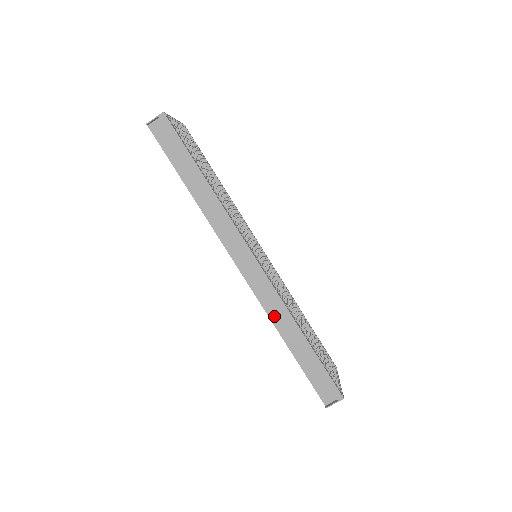
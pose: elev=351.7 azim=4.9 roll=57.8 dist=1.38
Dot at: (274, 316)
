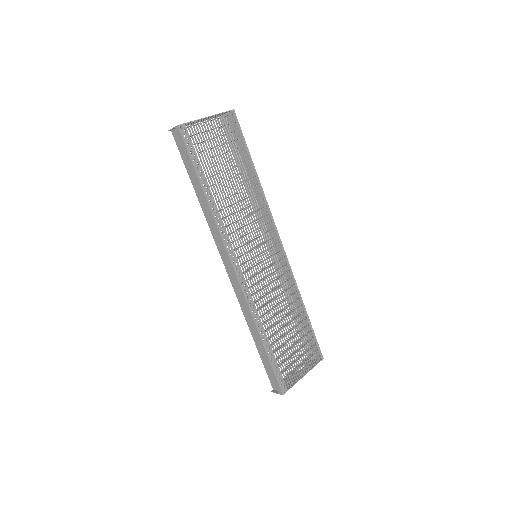
Dot at: (246, 314)
